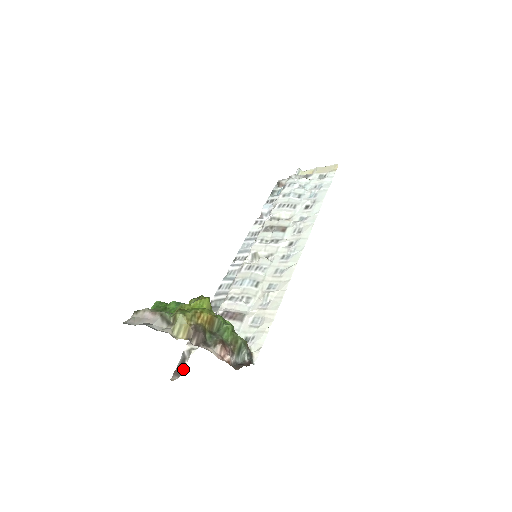
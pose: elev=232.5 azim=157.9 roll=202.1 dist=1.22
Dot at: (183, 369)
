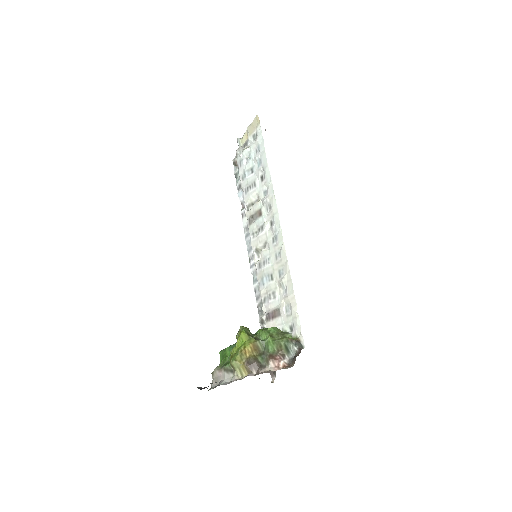
Dot at: occluded
